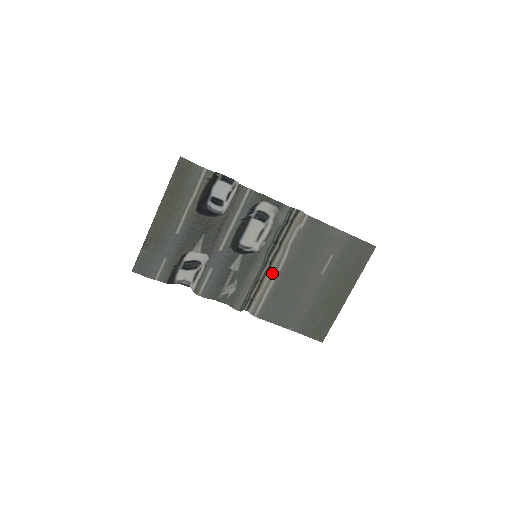
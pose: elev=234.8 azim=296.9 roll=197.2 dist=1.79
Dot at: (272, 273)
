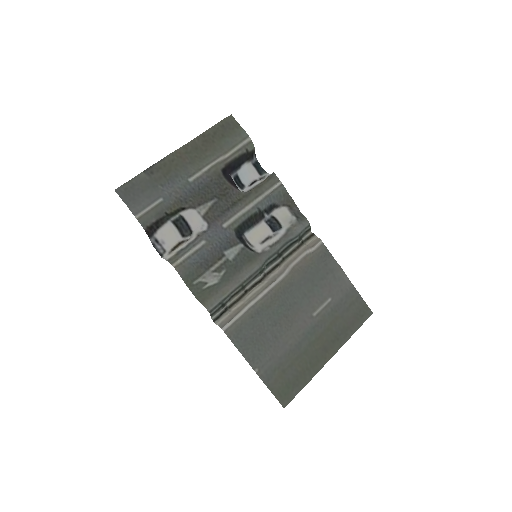
Dot at: (263, 286)
